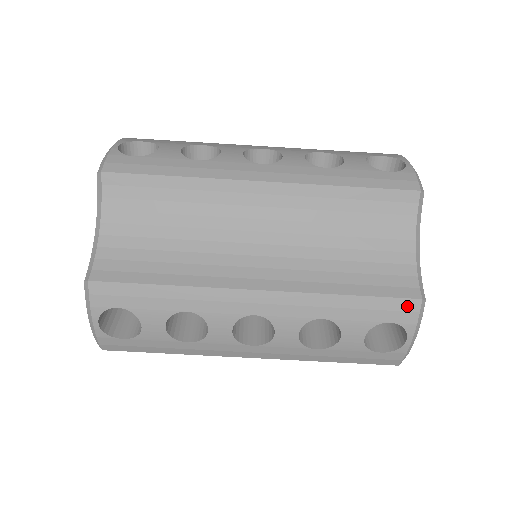
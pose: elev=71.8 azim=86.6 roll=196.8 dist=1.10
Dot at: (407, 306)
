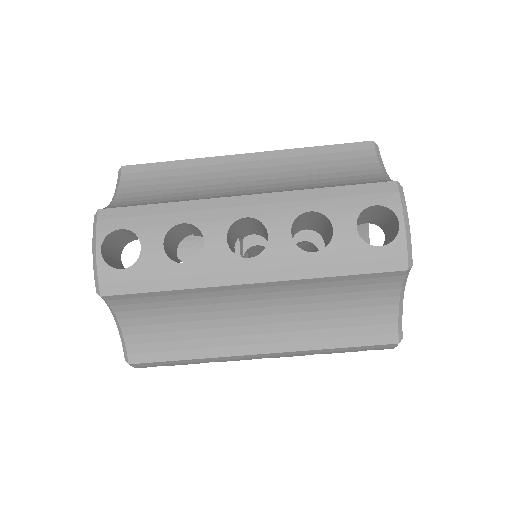
Dot at: (386, 346)
